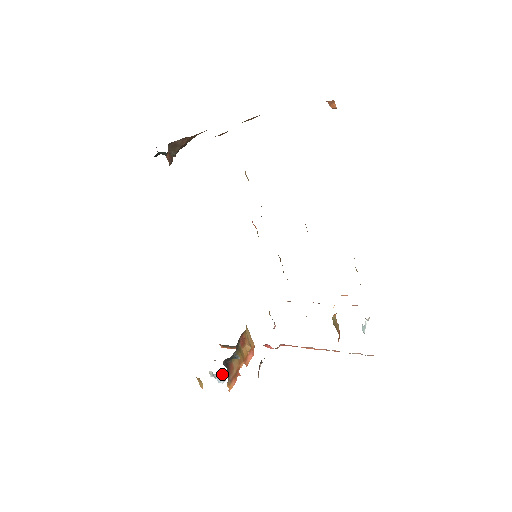
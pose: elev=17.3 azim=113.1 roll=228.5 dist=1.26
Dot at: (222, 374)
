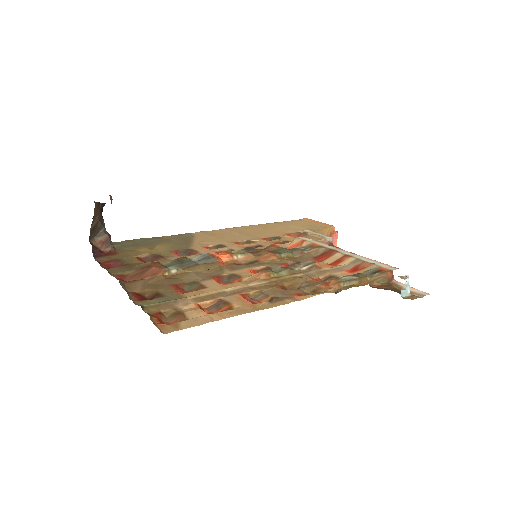
Dot at: occluded
